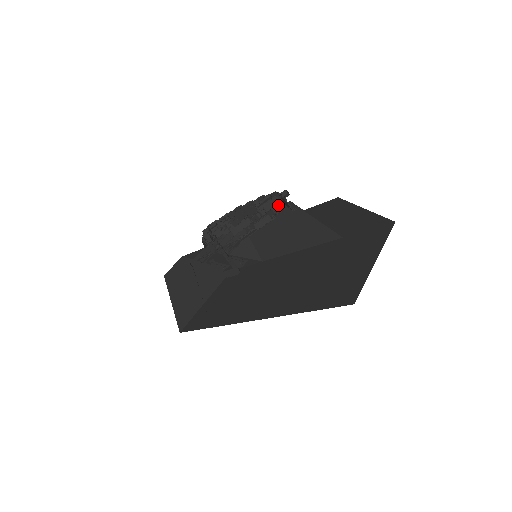
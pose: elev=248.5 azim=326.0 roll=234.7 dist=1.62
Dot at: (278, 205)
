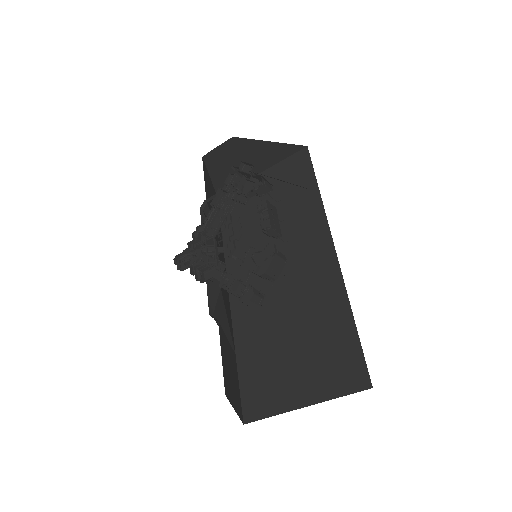
Dot at: (249, 294)
